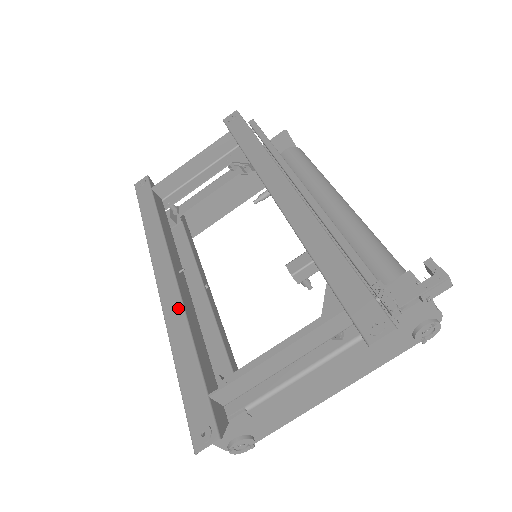
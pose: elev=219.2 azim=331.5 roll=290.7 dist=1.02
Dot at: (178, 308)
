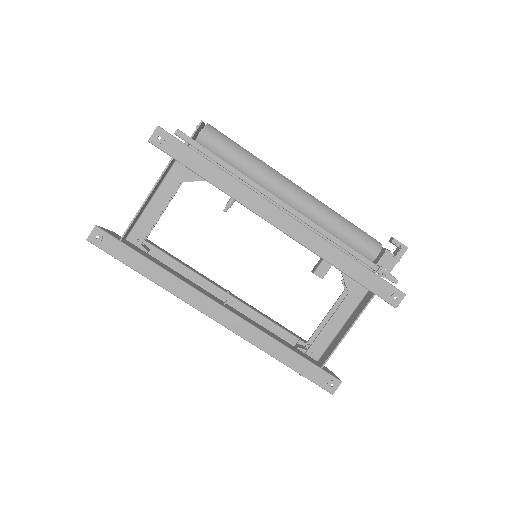
Dot at: (257, 333)
